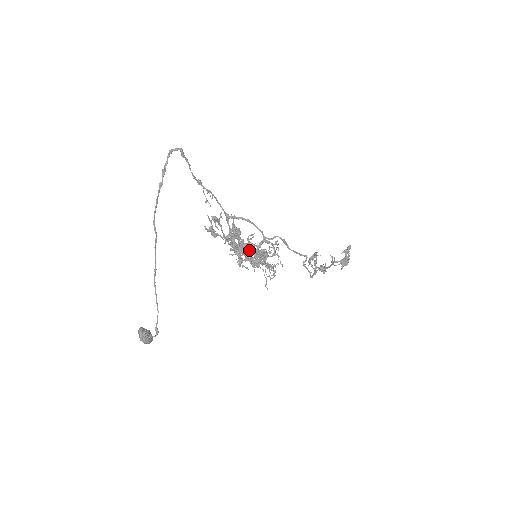
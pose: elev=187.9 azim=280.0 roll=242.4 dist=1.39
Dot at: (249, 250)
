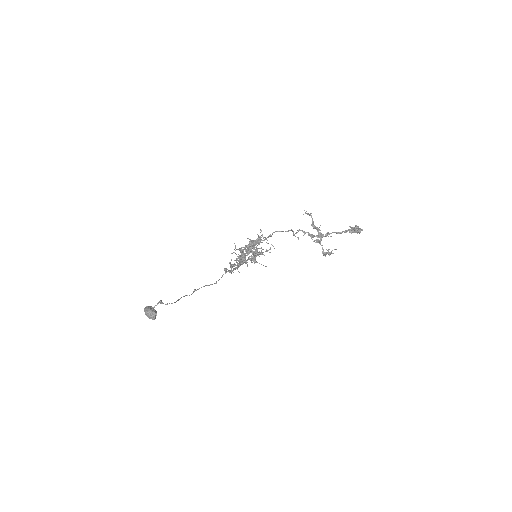
Dot at: (244, 249)
